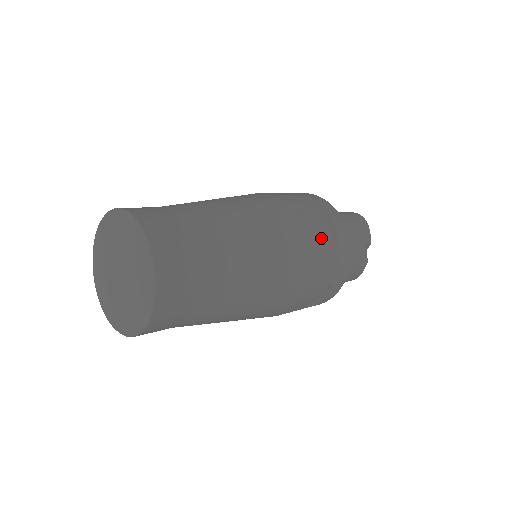
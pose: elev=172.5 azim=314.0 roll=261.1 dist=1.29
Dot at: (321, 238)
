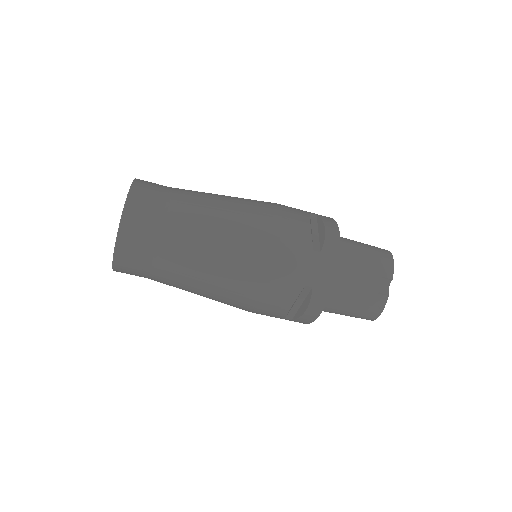
Dot at: (300, 236)
